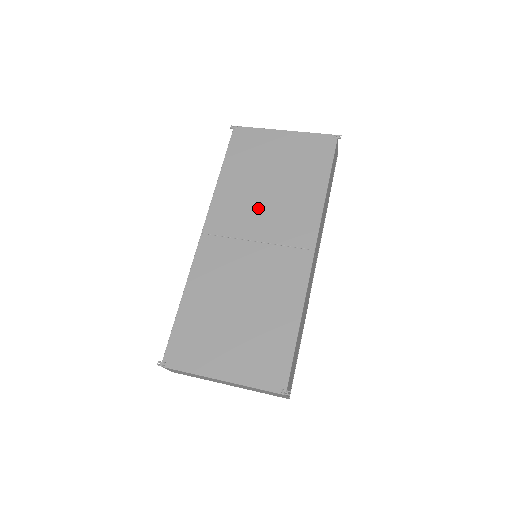
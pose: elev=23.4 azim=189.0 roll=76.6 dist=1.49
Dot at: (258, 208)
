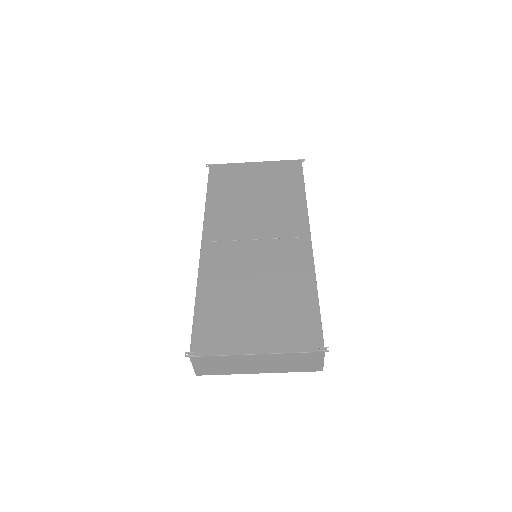
Dot at: (249, 216)
